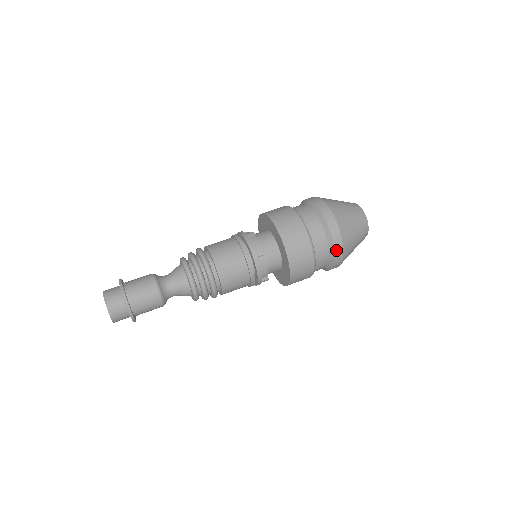
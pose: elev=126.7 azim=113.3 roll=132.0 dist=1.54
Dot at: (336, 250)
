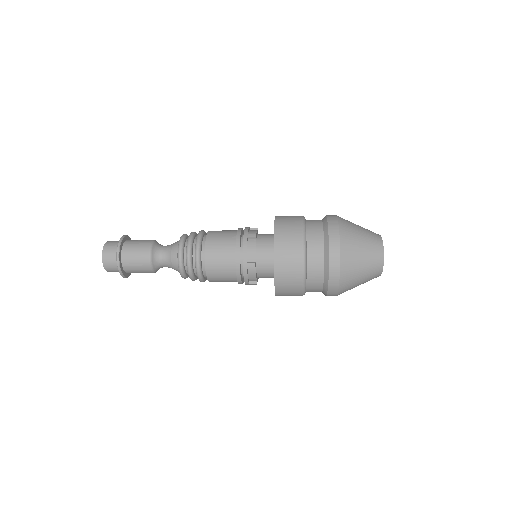
Dot at: (331, 242)
